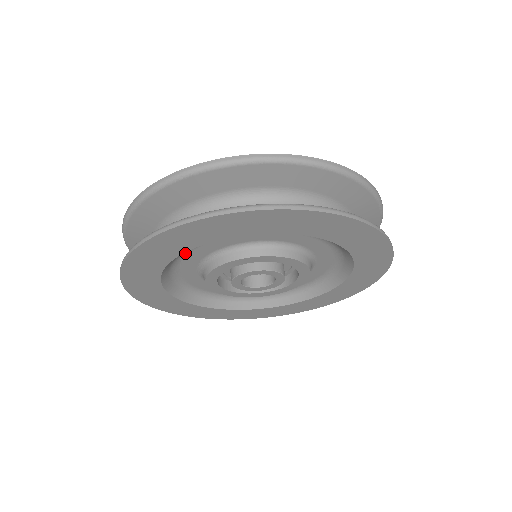
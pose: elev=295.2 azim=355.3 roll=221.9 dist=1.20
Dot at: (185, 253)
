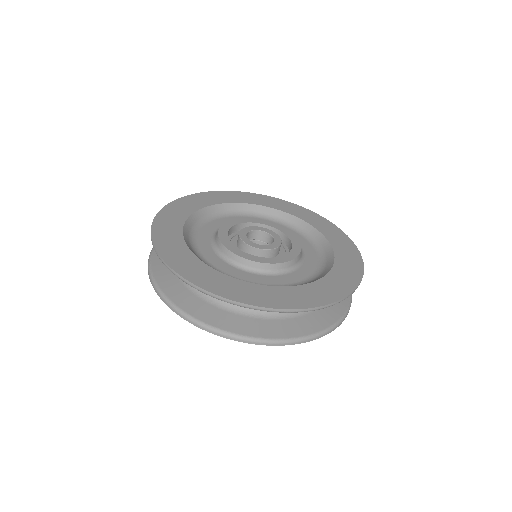
Dot at: occluded
